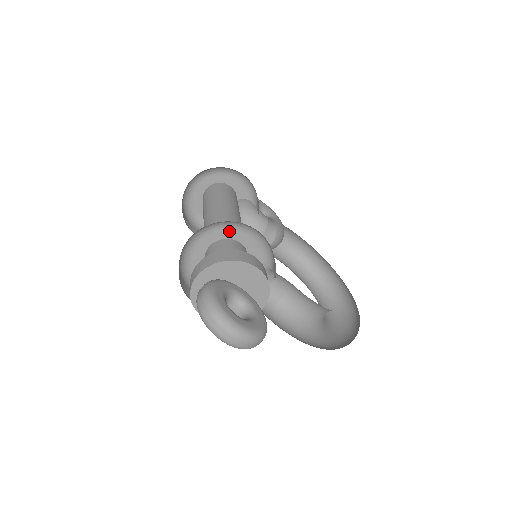
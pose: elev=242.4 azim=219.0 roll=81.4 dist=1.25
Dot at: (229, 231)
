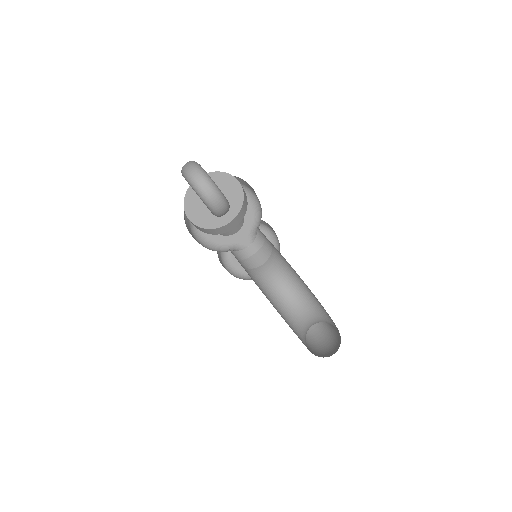
Dot at: occluded
